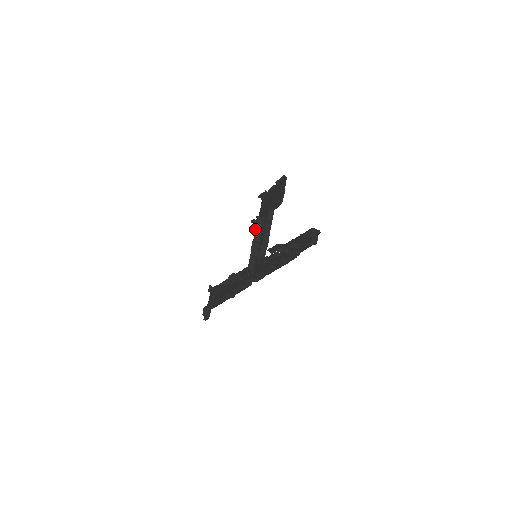
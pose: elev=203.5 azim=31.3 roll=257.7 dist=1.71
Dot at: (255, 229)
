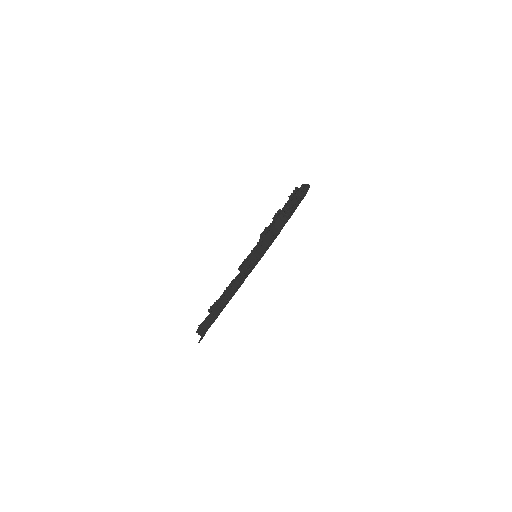
Dot at: (261, 236)
